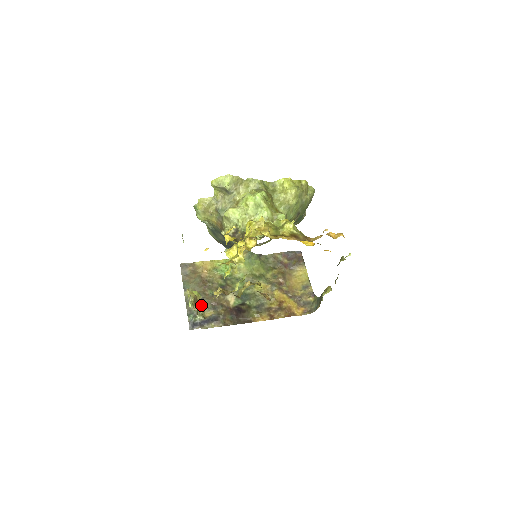
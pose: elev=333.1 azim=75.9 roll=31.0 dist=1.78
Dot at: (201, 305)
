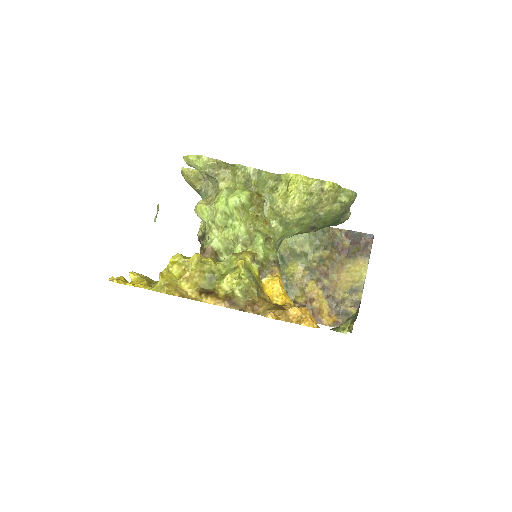
Dot at: occluded
